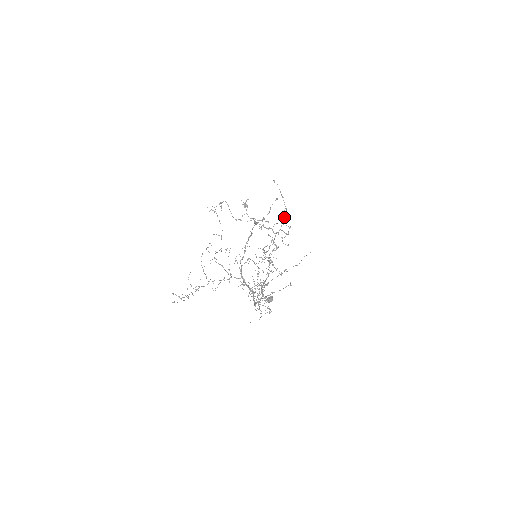
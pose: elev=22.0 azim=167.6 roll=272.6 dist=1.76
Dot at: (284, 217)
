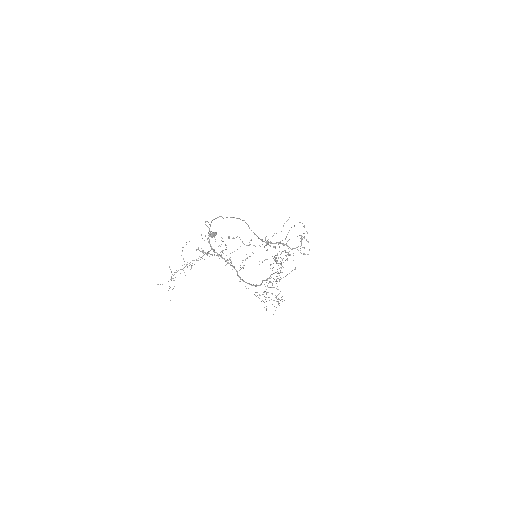
Dot at: (303, 237)
